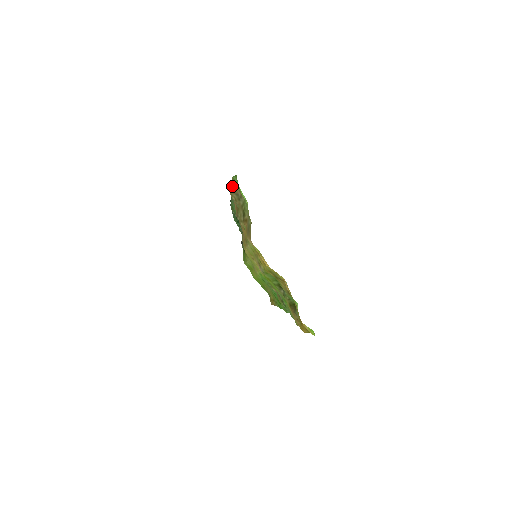
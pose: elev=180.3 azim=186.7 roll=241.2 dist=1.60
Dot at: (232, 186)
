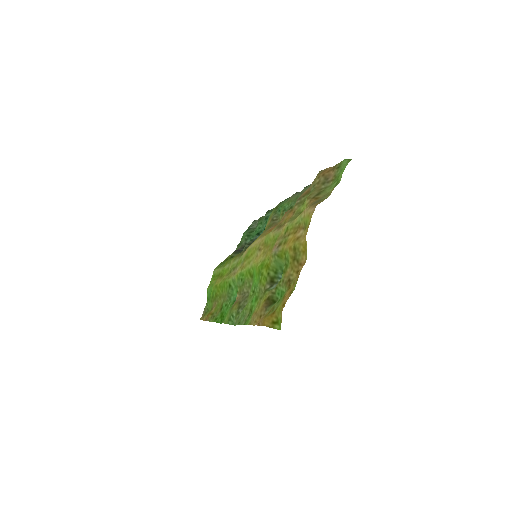
Dot at: (329, 170)
